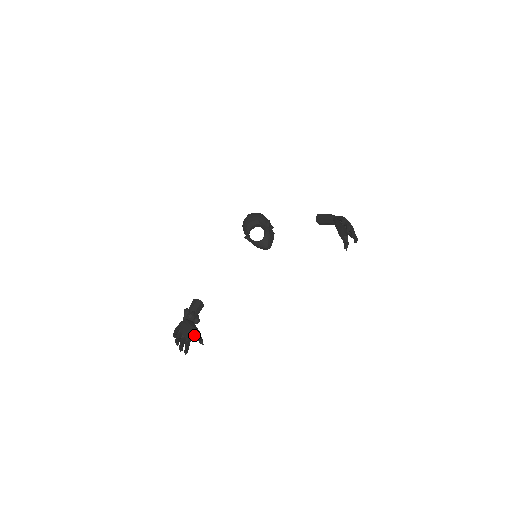
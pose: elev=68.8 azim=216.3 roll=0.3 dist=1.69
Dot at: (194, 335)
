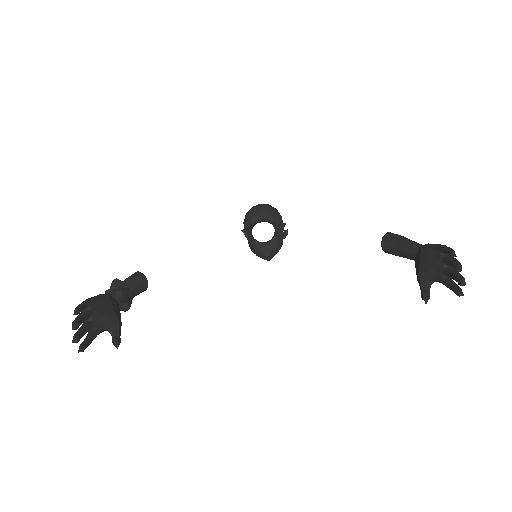
Dot at: (110, 326)
